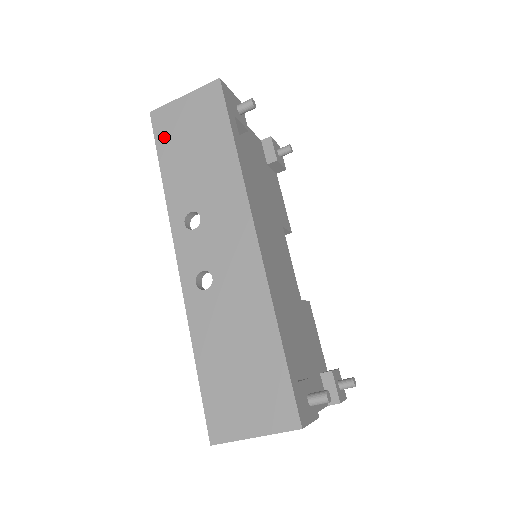
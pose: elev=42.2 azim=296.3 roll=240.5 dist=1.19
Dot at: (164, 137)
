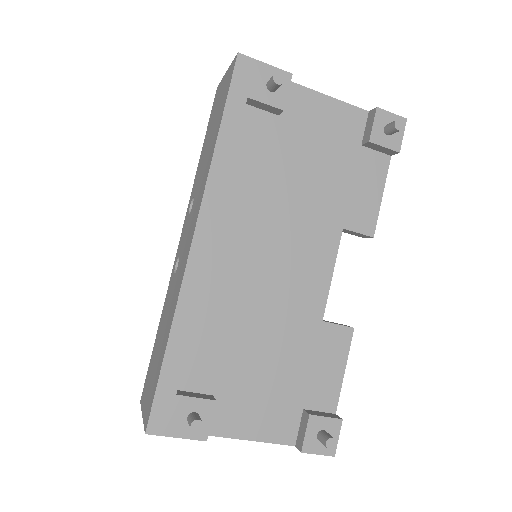
Dot at: (211, 115)
